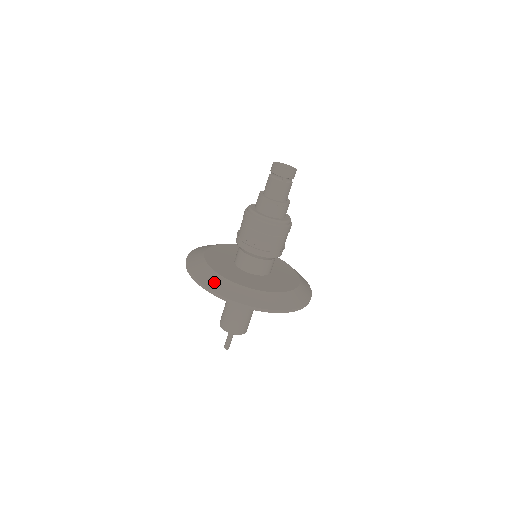
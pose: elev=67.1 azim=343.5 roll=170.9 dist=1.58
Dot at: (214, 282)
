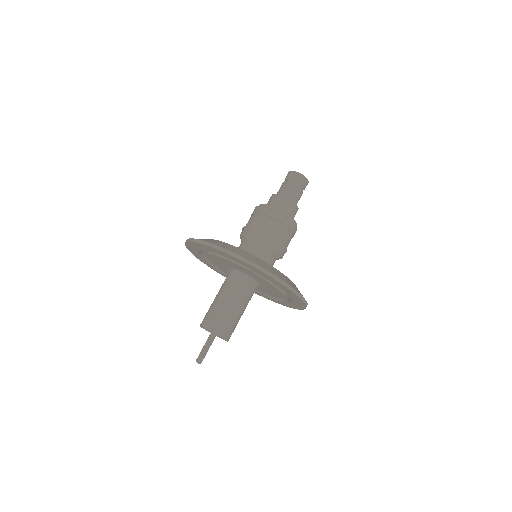
Dot at: occluded
